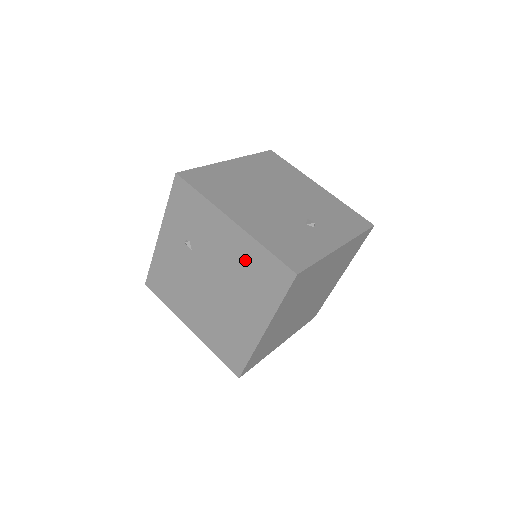
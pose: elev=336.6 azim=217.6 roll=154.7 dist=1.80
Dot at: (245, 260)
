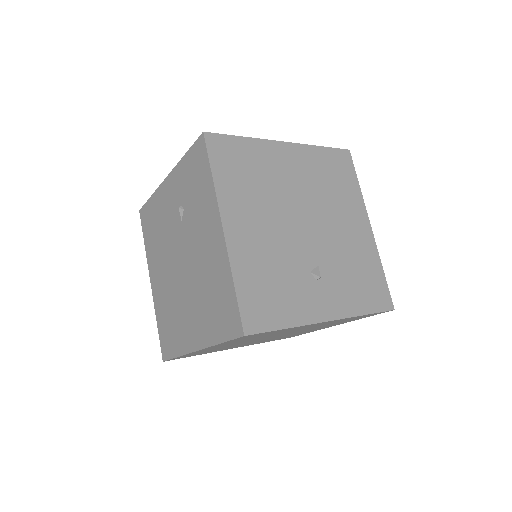
Dot at: (214, 275)
